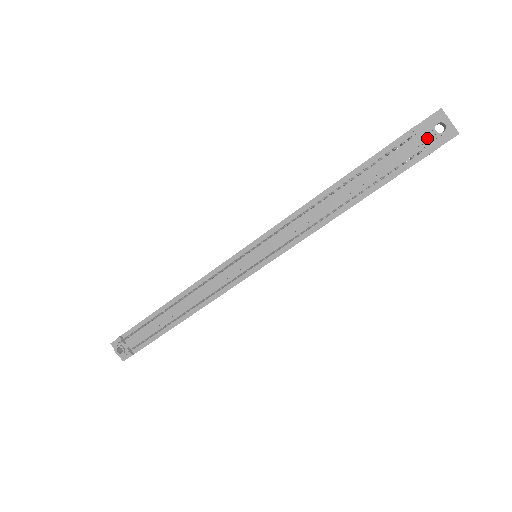
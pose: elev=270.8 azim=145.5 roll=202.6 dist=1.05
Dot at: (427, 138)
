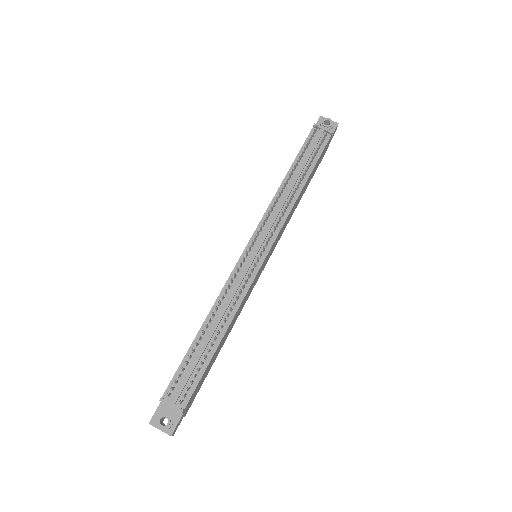
Dot at: occluded
